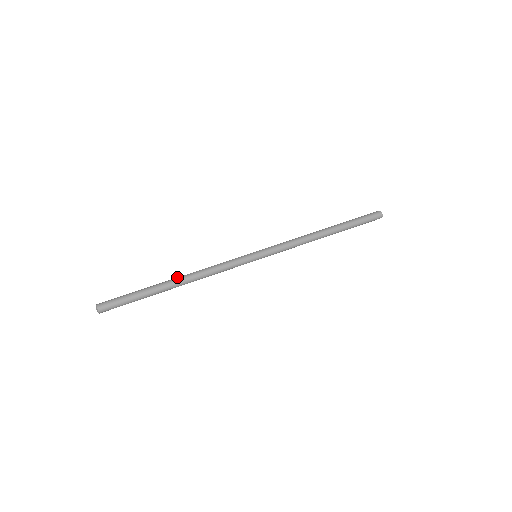
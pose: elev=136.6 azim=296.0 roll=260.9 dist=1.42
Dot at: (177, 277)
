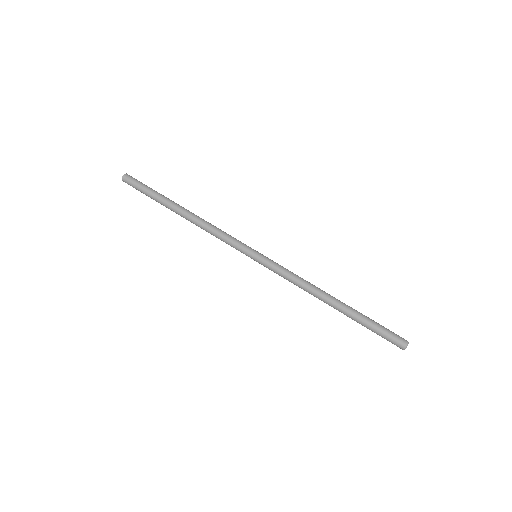
Dot at: (188, 210)
